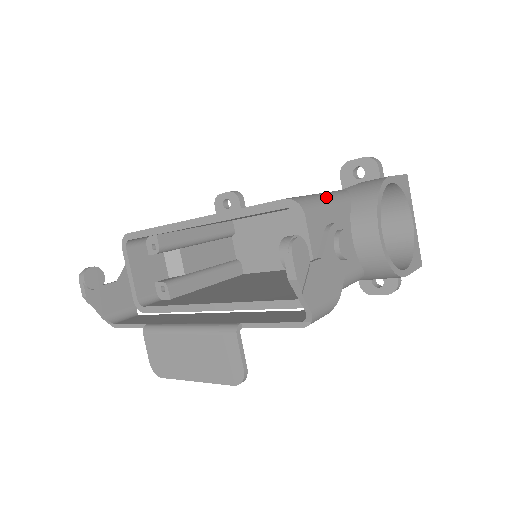
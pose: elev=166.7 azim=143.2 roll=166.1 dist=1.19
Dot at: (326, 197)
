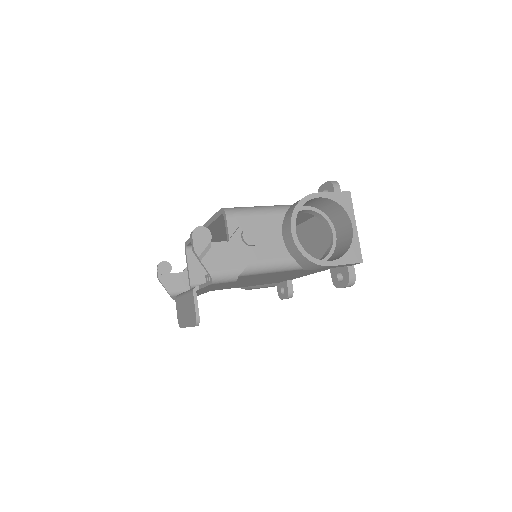
Dot at: (258, 208)
